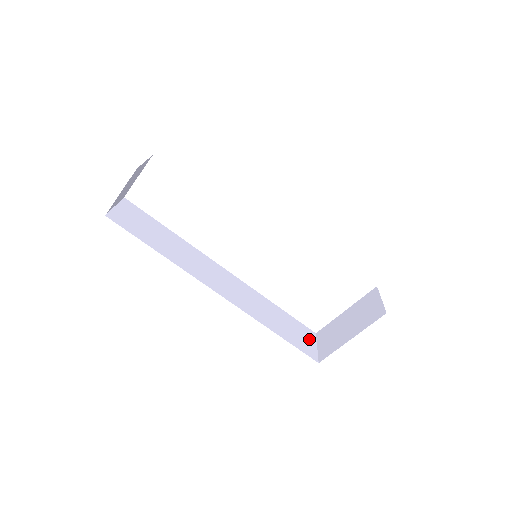
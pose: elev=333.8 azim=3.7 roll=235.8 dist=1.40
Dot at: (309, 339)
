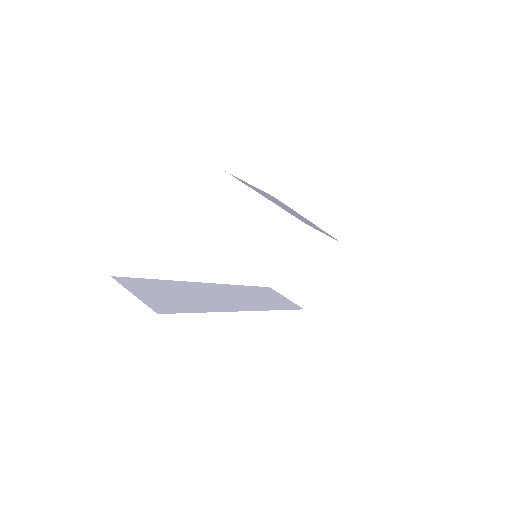
Dot at: (279, 296)
